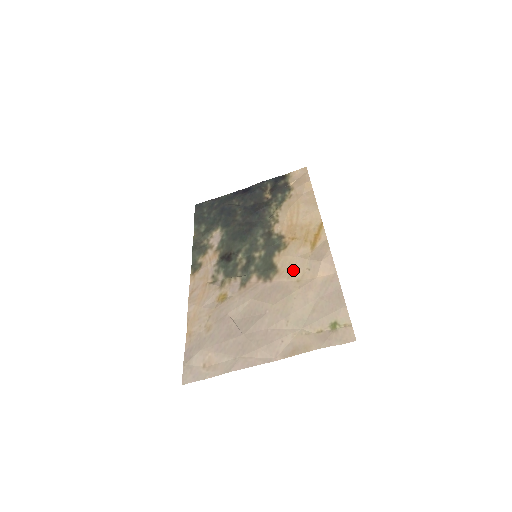
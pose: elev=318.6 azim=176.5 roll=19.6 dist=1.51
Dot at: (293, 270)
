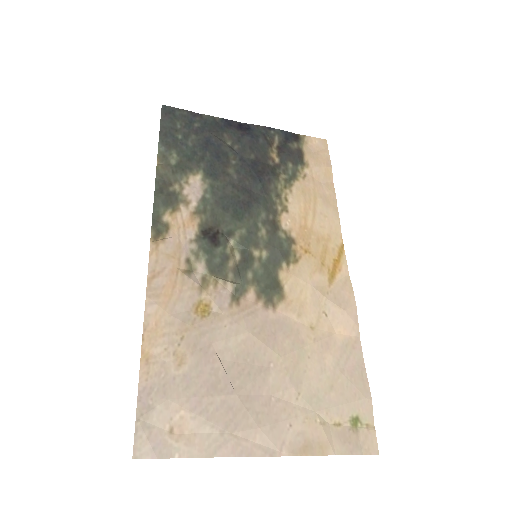
Dot at: (306, 306)
